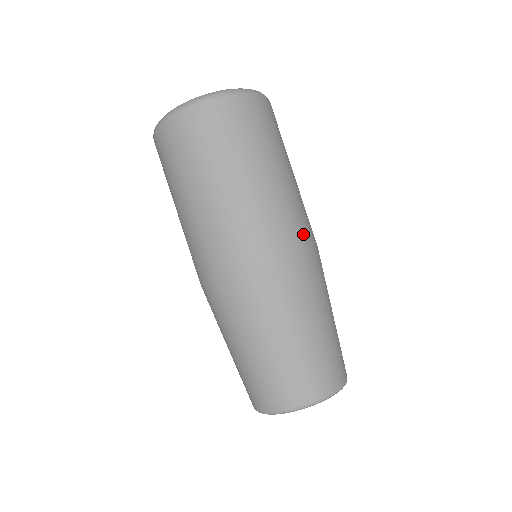
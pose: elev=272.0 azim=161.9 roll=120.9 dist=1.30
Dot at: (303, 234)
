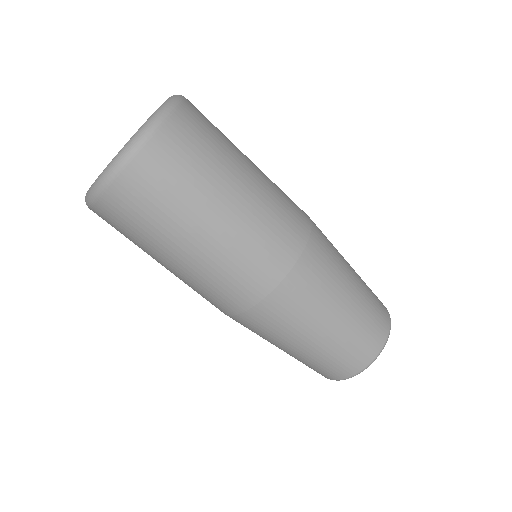
Dot at: (300, 217)
